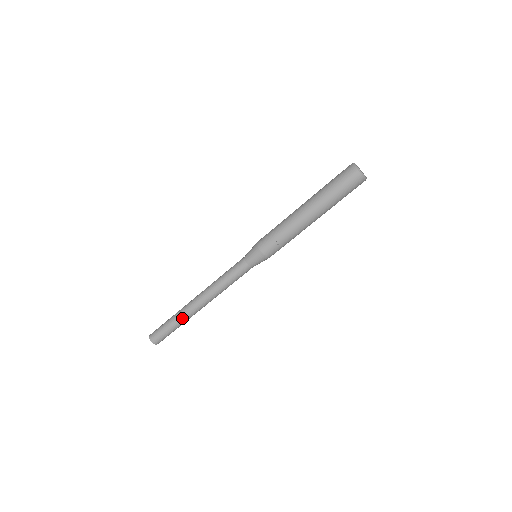
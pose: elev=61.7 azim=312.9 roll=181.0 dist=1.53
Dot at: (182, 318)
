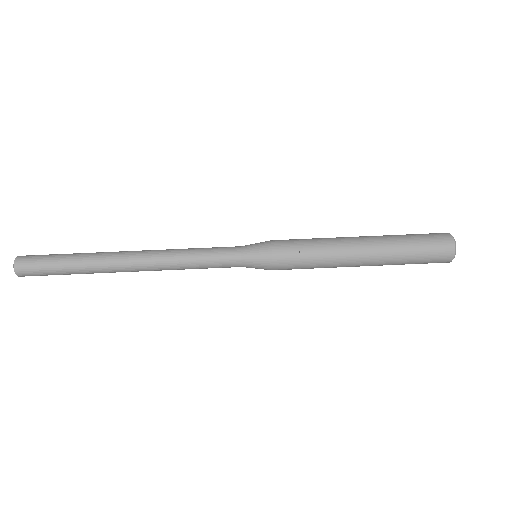
Dot at: (91, 260)
